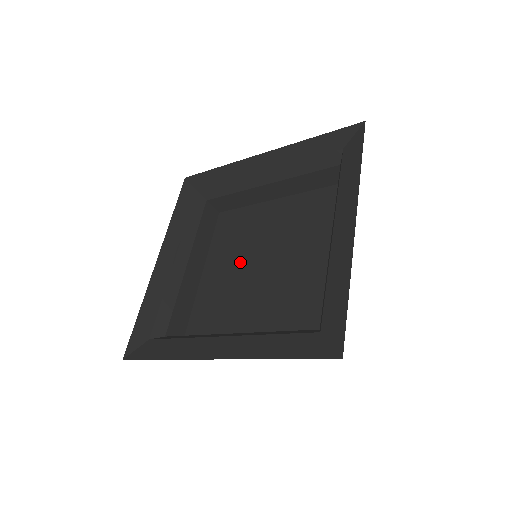
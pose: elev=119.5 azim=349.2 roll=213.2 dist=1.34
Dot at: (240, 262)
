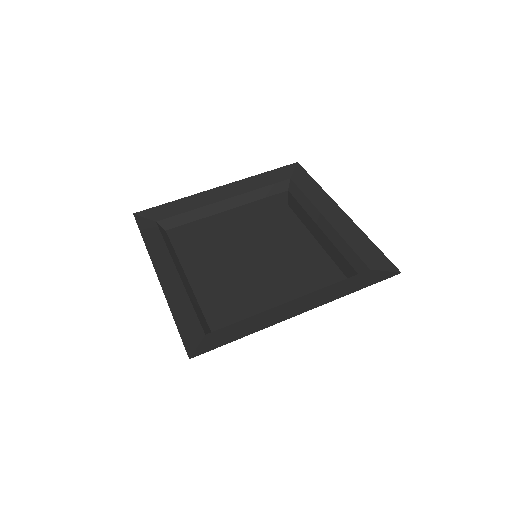
Dot at: (252, 246)
